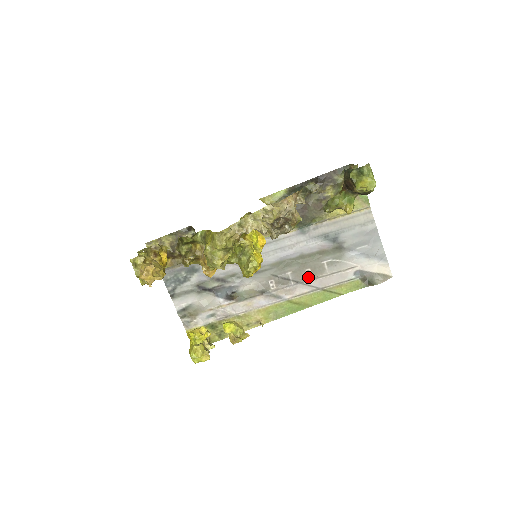
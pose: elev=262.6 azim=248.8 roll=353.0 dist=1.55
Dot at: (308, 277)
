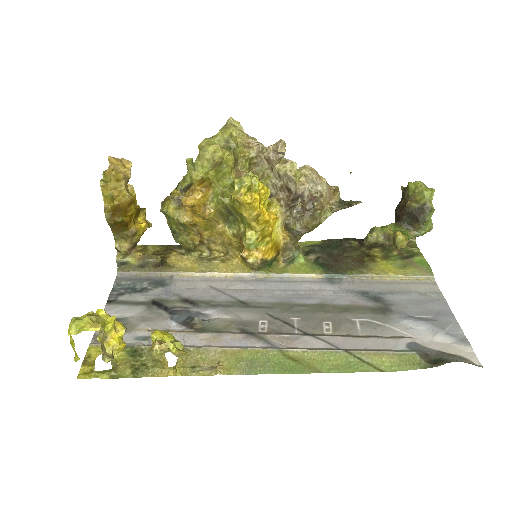
Dot at: (325, 331)
